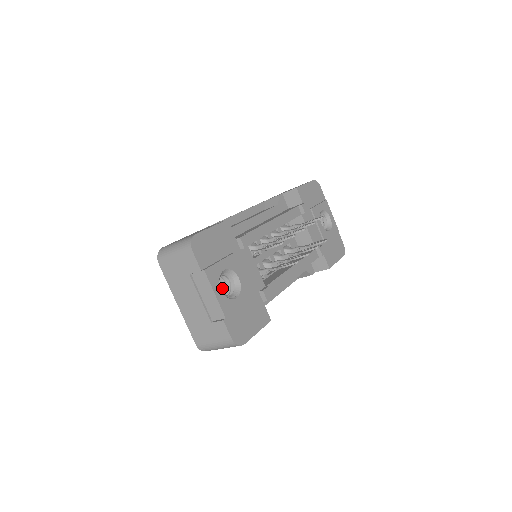
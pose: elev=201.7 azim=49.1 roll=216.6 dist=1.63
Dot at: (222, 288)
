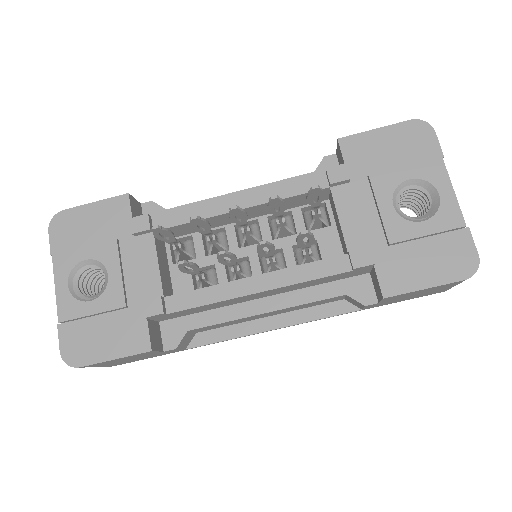
Dot at: occluded
